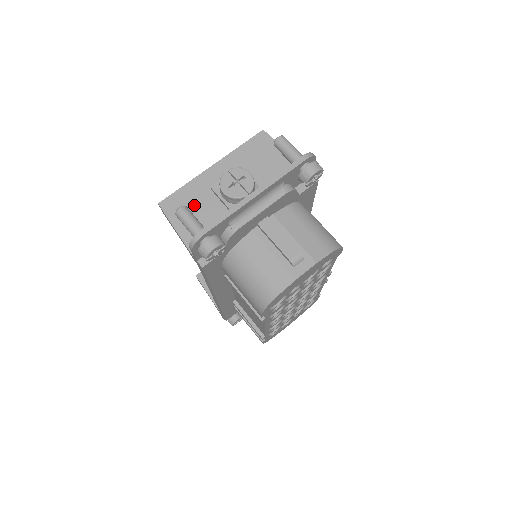
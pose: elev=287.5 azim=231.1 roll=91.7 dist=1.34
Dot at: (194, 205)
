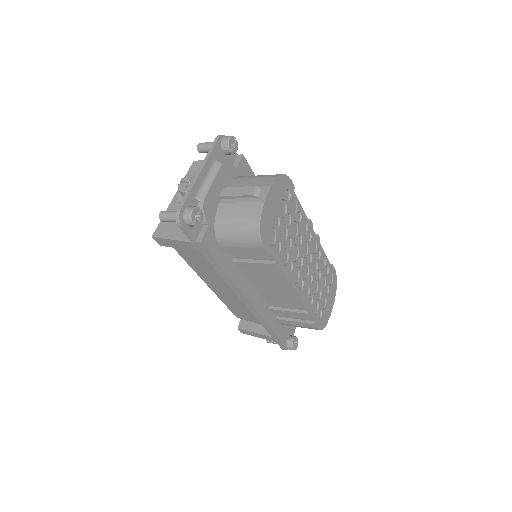
Dot at: occluded
